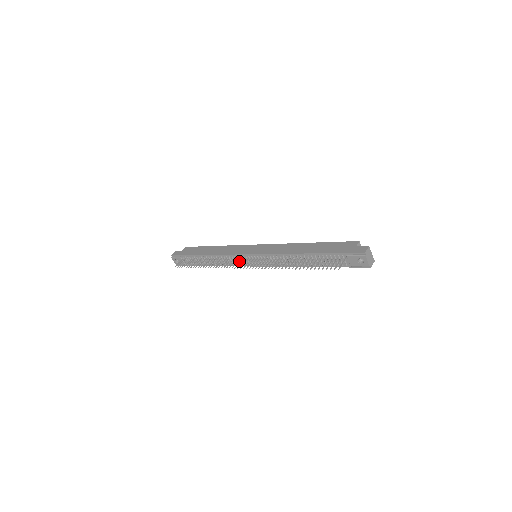
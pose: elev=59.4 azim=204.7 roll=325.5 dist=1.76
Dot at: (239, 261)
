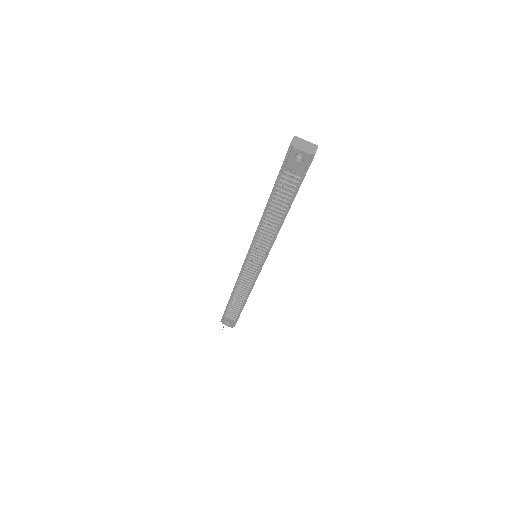
Dot at: (249, 274)
